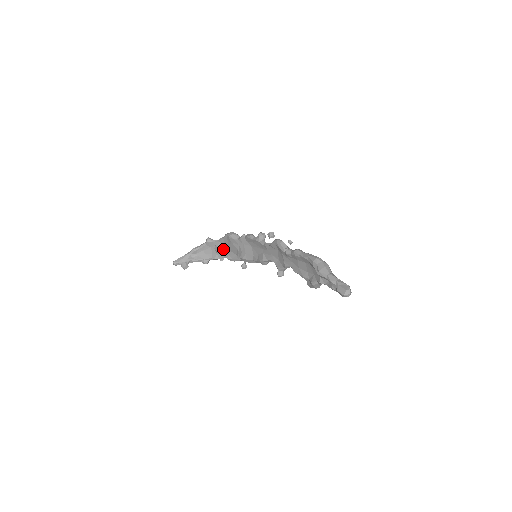
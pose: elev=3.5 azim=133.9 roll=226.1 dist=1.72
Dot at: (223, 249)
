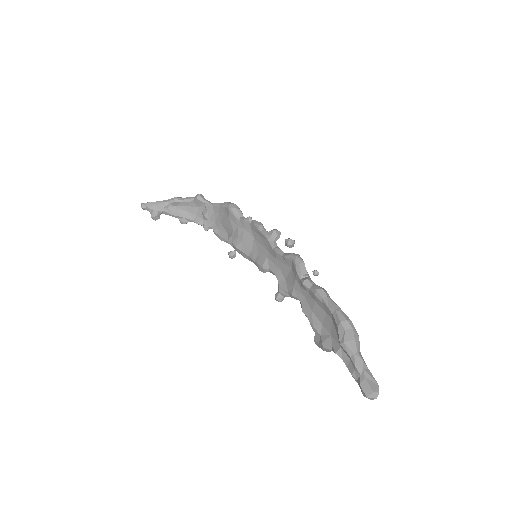
Dot at: (213, 217)
